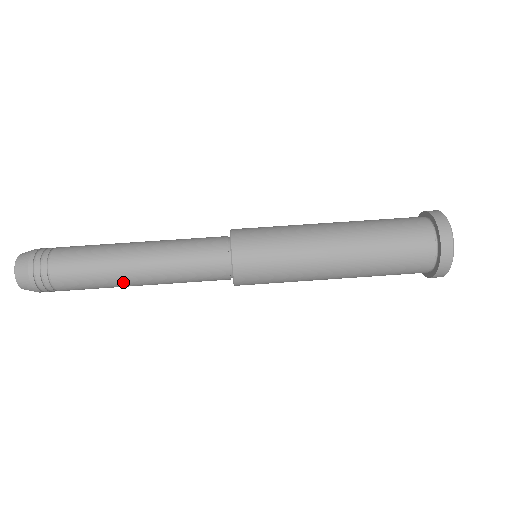
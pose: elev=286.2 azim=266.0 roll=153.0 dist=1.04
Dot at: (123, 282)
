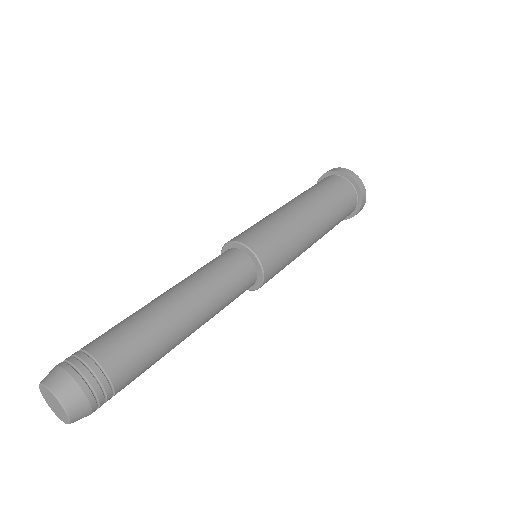
Dot at: (166, 312)
